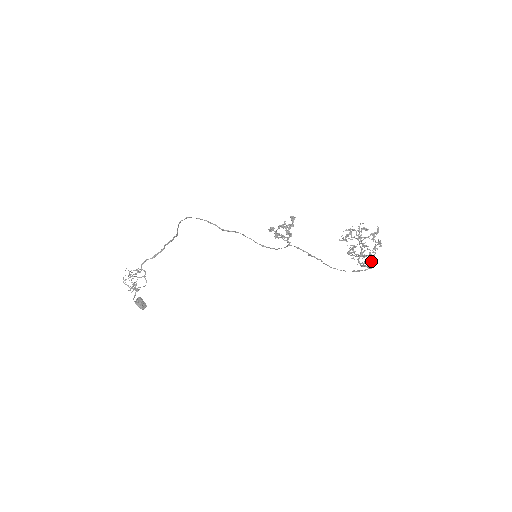
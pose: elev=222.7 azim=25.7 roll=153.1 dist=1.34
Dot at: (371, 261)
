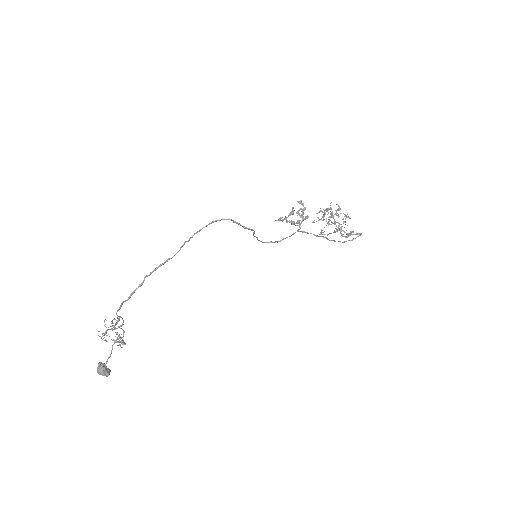
Dot at: occluded
